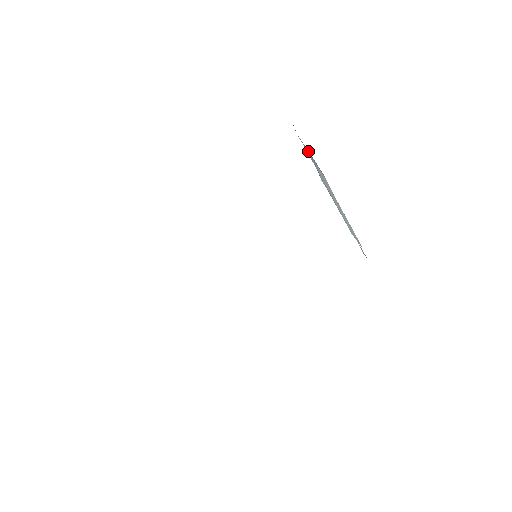
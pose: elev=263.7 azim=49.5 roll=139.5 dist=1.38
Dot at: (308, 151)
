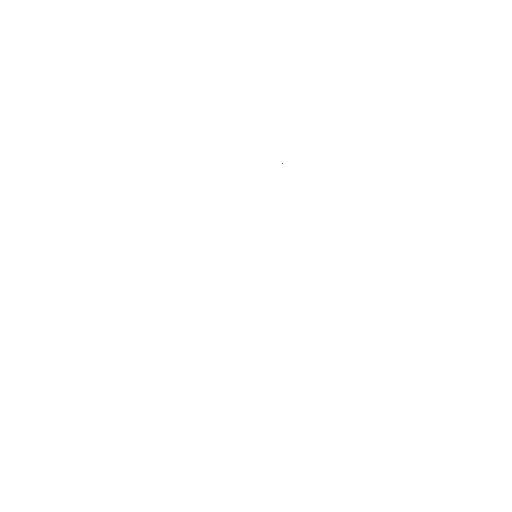
Dot at: occluded
